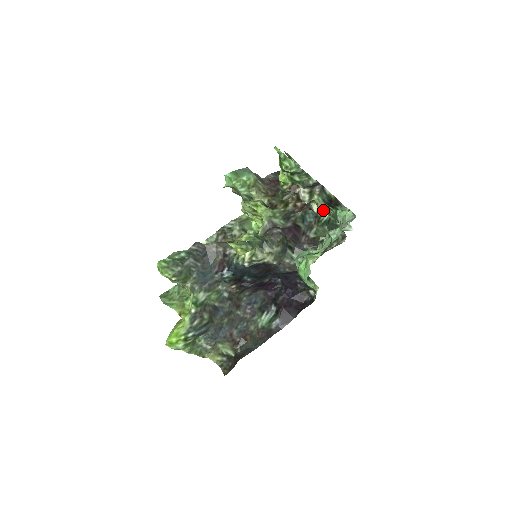
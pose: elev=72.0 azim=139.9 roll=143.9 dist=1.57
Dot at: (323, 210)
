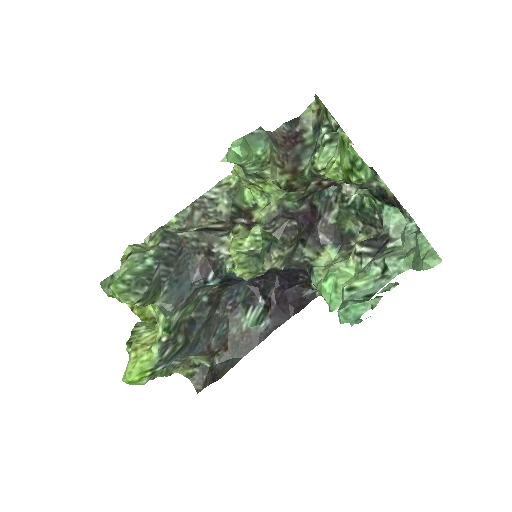
Dot at: occluded
